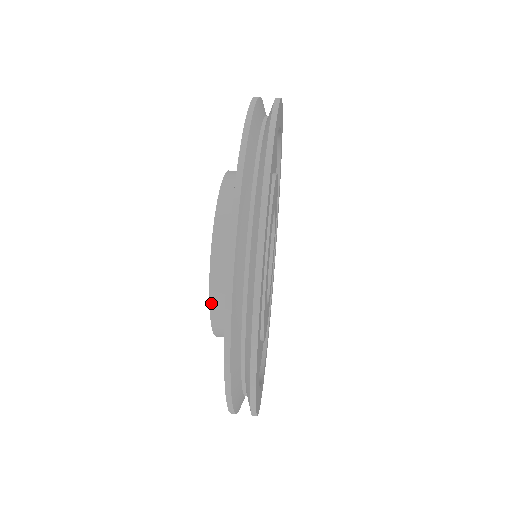
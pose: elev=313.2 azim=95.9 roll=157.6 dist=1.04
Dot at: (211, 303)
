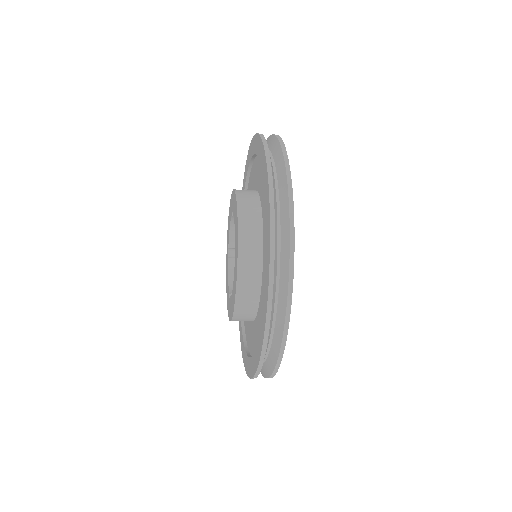
Dot at: occluded
